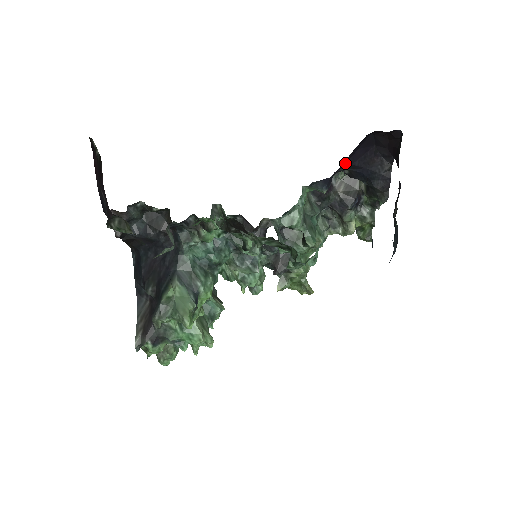
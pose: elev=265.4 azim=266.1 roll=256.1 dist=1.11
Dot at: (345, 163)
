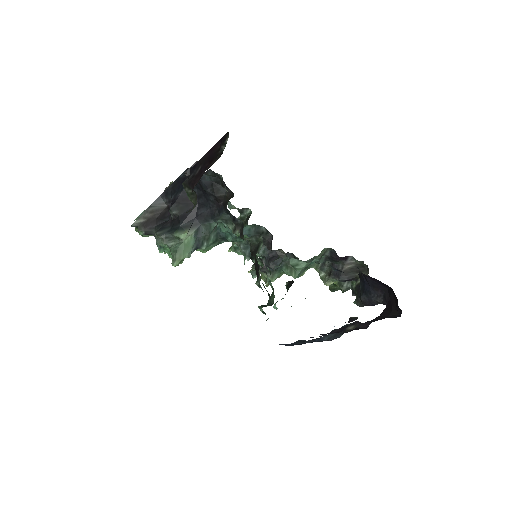
Dot at: occluded
